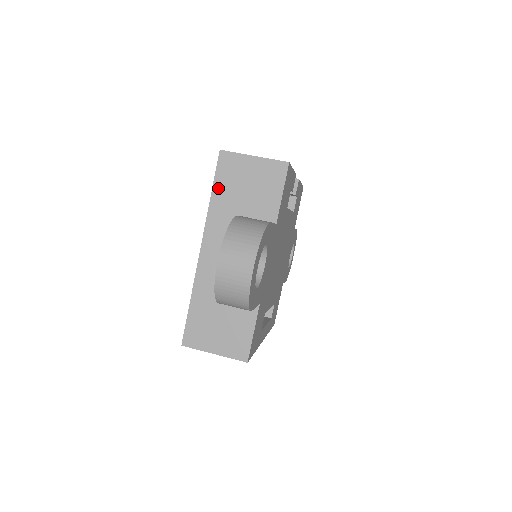
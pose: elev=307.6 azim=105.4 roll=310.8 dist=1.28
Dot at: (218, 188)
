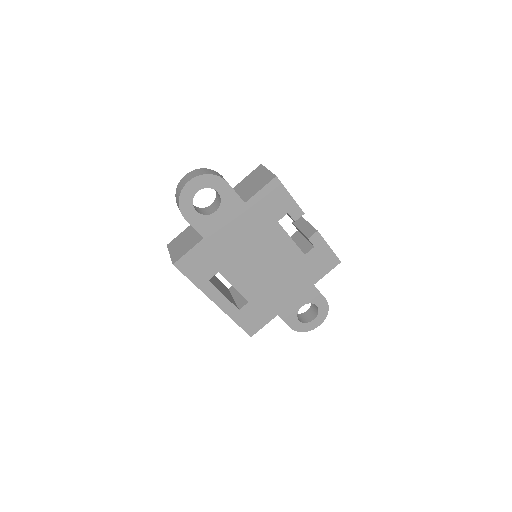
Dot at: (245, 180)
